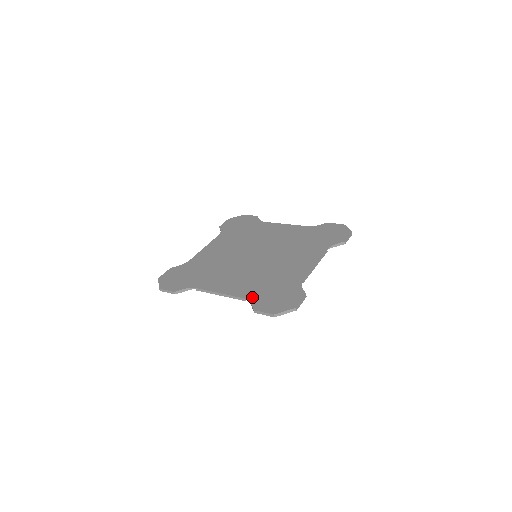
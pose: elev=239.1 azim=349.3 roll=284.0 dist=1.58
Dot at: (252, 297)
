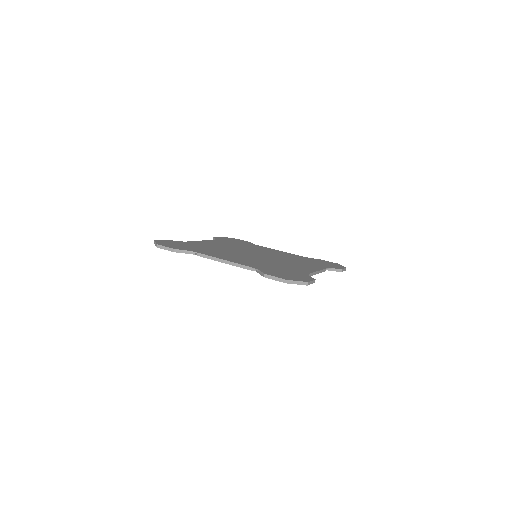
Dot at: (260, 268)
